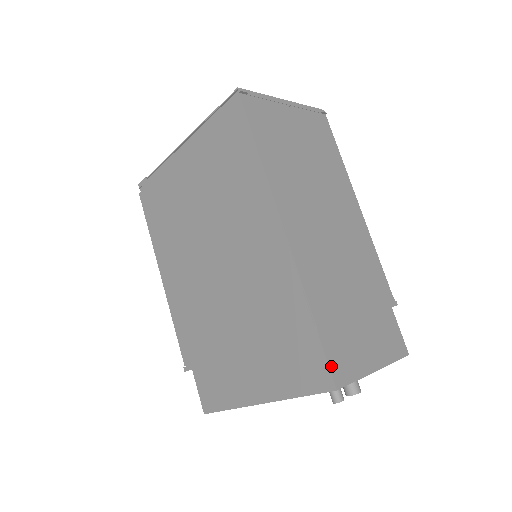
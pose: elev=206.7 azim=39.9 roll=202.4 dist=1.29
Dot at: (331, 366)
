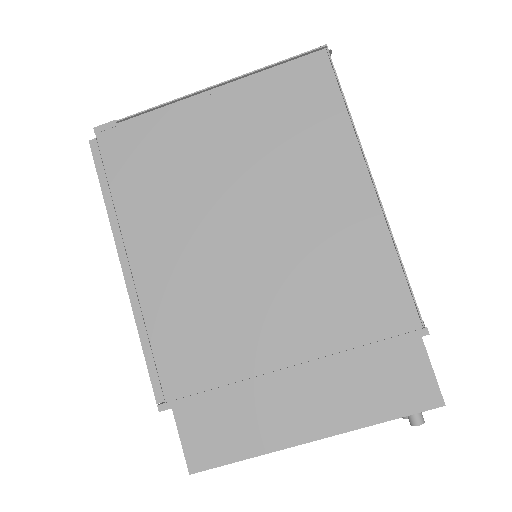
Dot at: (435, 378)
